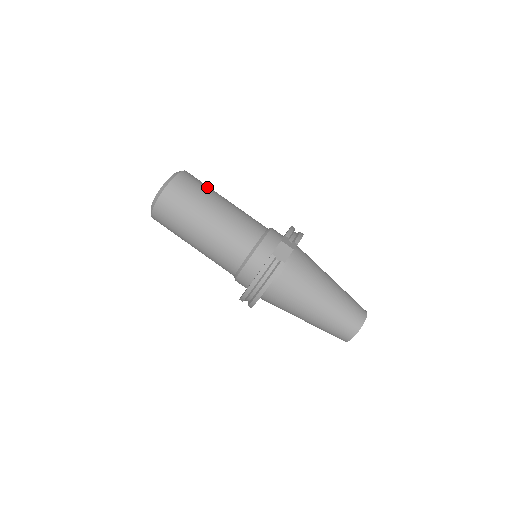
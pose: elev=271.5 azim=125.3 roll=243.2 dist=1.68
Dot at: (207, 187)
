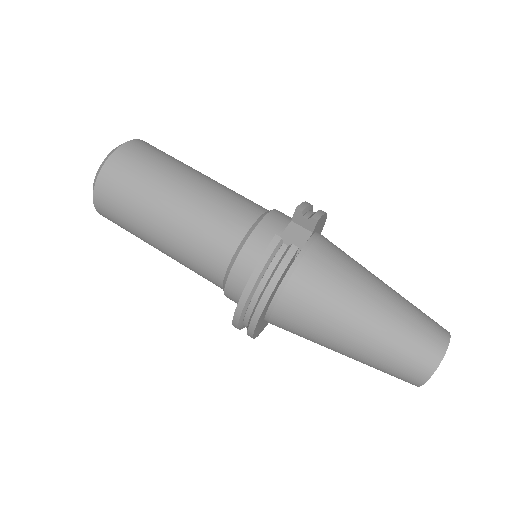
Dot at: (175, 159)
